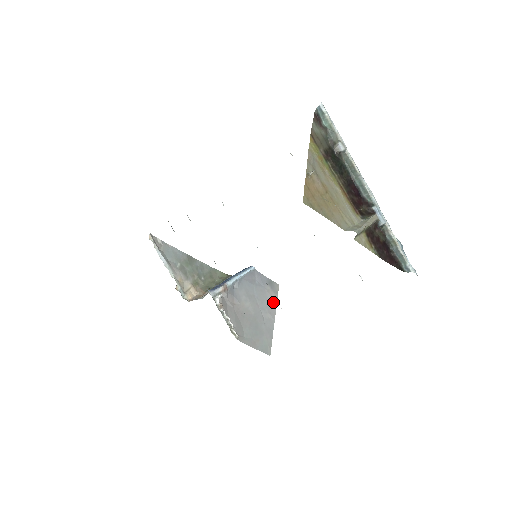
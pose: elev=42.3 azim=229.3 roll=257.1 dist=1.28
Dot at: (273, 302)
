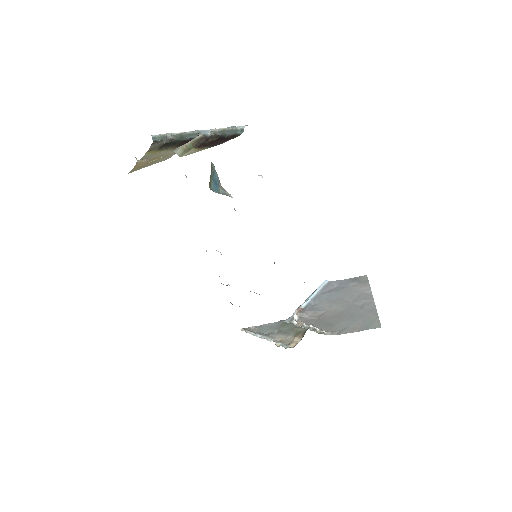
Dot at: (365, 290)
